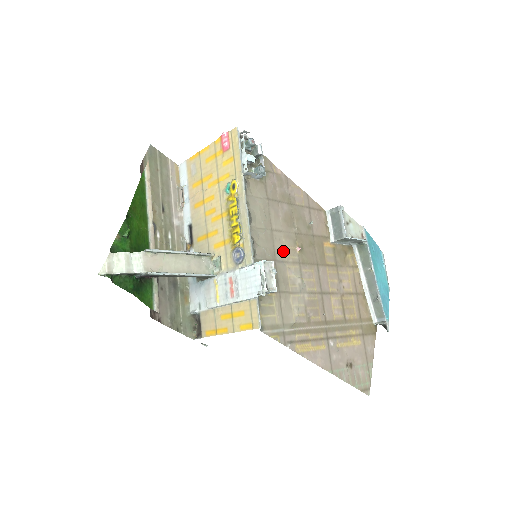
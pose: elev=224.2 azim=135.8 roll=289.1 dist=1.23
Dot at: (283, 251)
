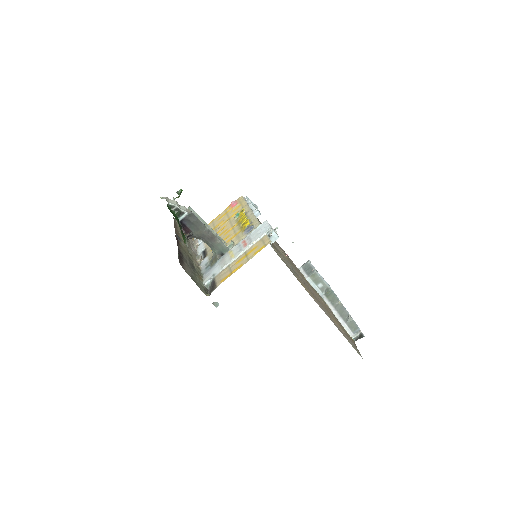
Dot at: (277, 247)
